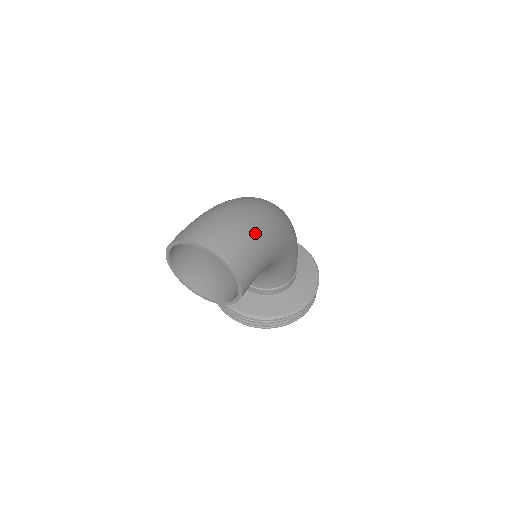
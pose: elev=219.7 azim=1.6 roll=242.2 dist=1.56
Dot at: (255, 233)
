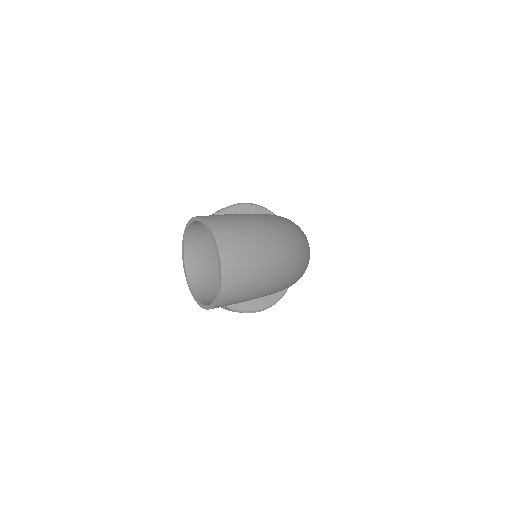
Dot at: (266, 284)
